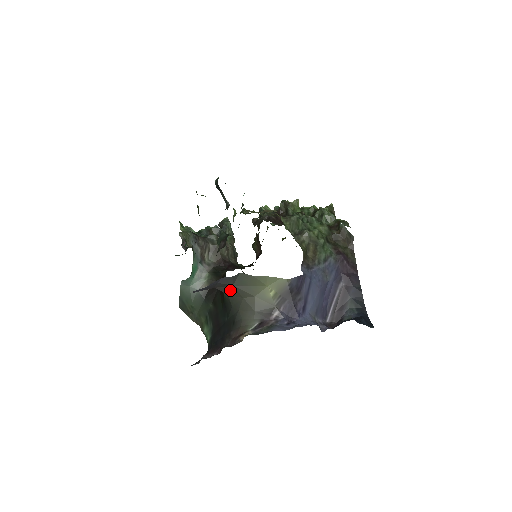
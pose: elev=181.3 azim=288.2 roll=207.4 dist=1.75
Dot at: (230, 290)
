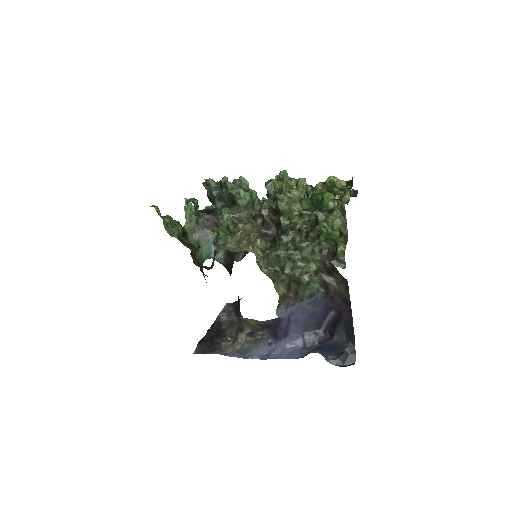
Dot at: occluded
